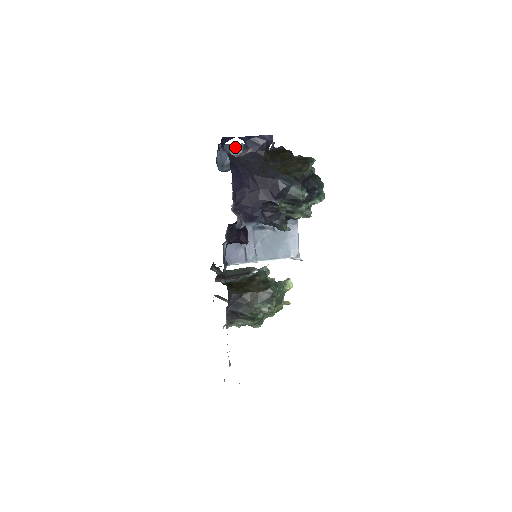
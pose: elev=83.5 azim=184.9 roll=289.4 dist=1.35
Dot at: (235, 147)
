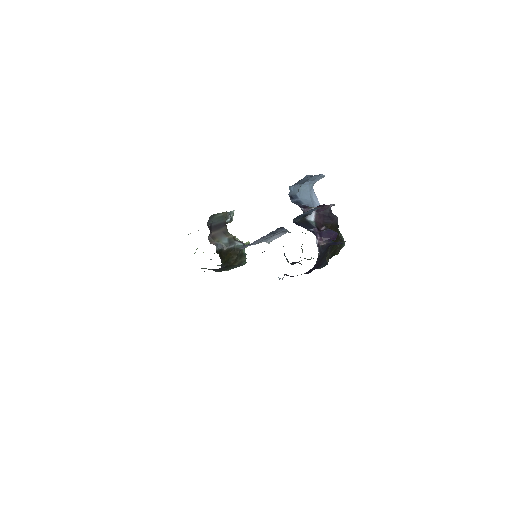
Dot at: (316, 208)
